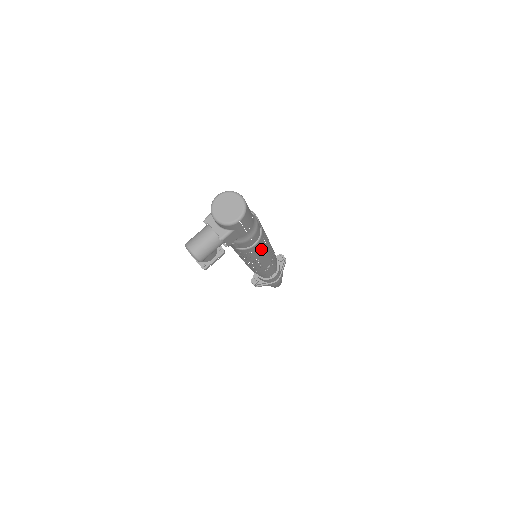
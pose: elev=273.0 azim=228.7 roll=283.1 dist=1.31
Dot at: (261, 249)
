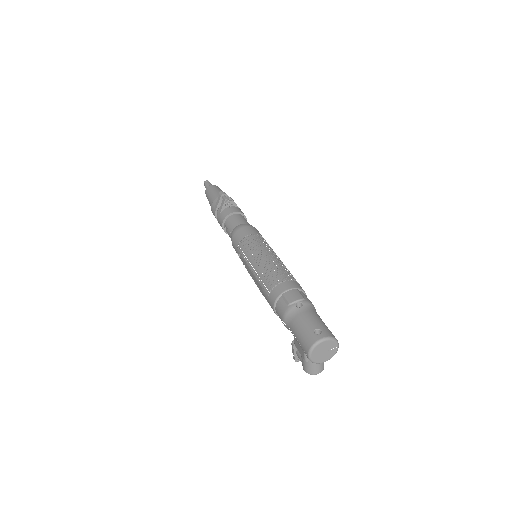
Dot at: occluded
